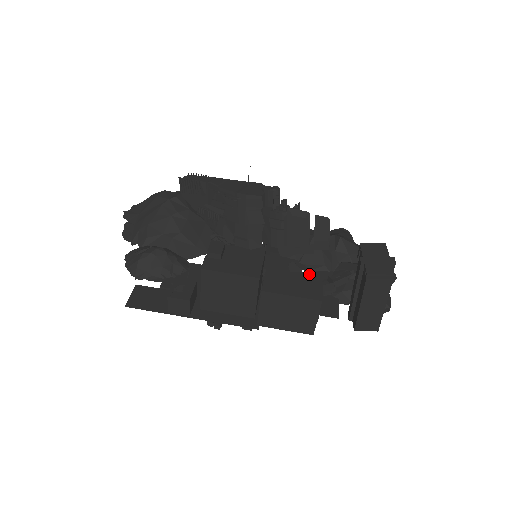
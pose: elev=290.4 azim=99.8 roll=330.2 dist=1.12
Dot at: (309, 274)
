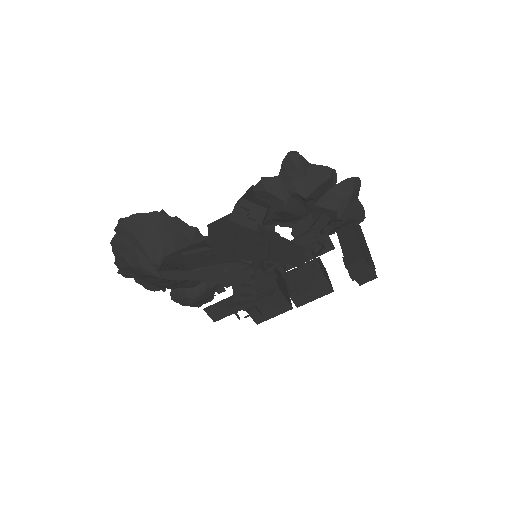
Dot at: (315, 280)
